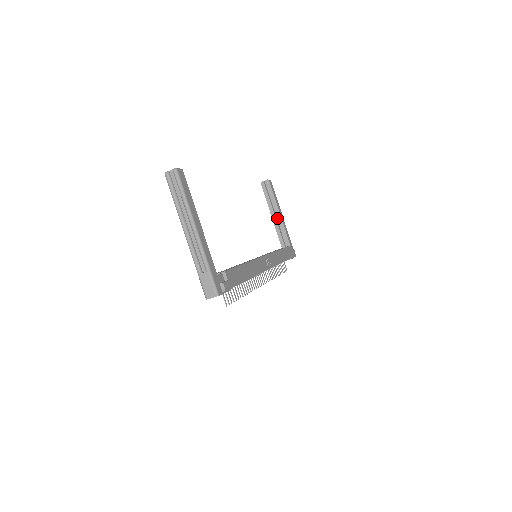
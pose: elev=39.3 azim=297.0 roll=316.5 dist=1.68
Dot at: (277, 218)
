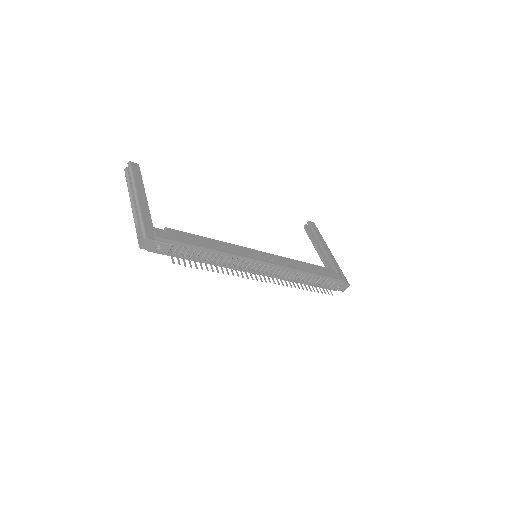
Dot at: occluded
